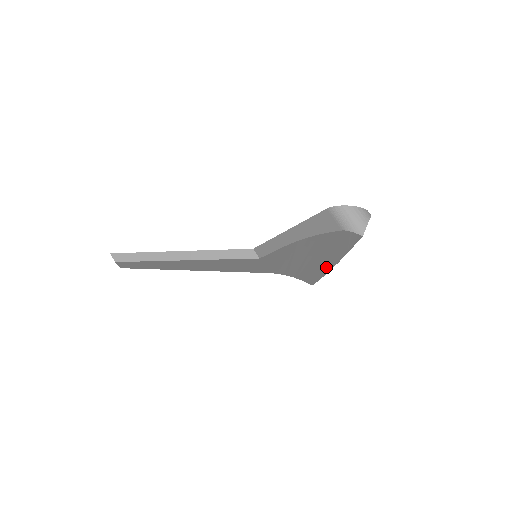
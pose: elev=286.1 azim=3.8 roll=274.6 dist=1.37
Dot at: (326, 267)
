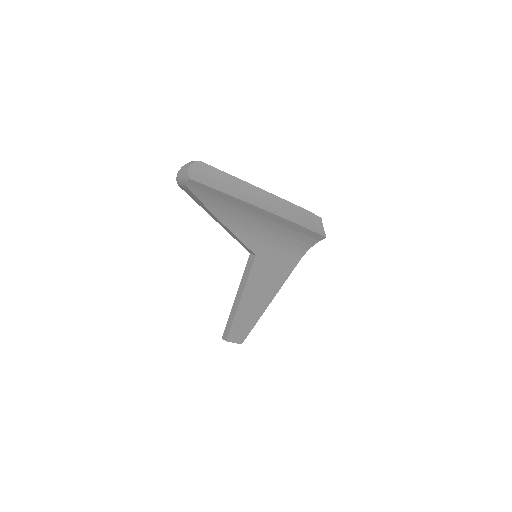
Dot at: (272, 216)
